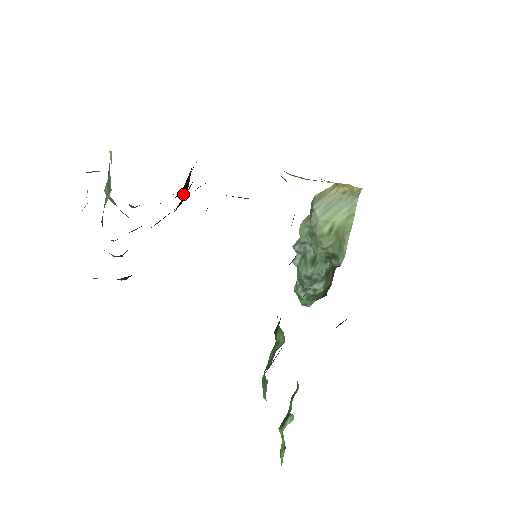
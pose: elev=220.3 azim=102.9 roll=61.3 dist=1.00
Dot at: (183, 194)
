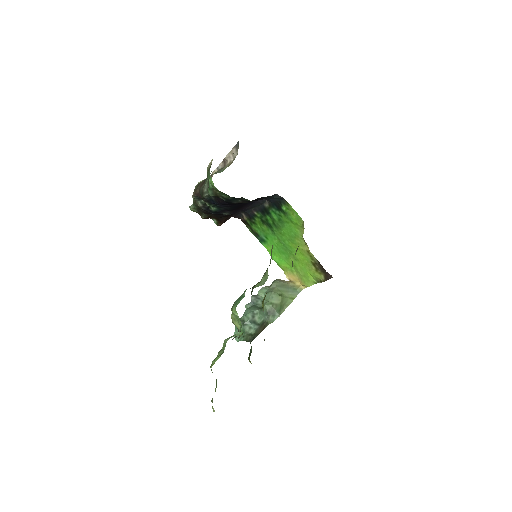
Dot at: (221, 222)
